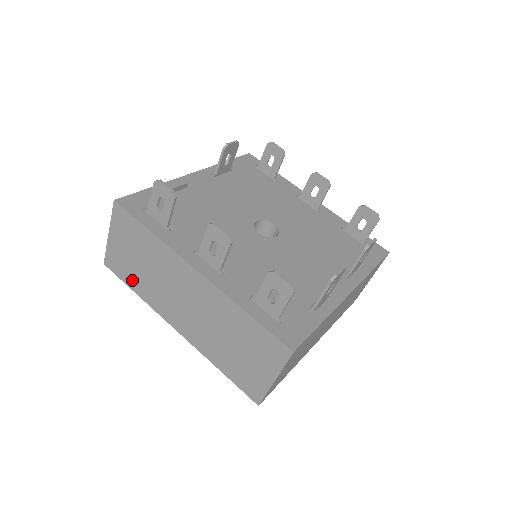
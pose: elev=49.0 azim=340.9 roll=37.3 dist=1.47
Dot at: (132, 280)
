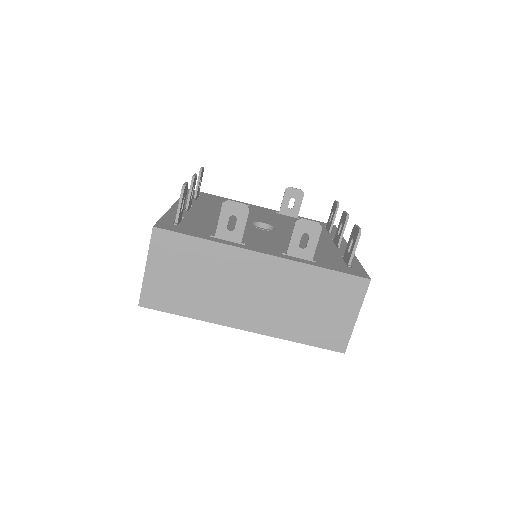
Dot at: occluded
